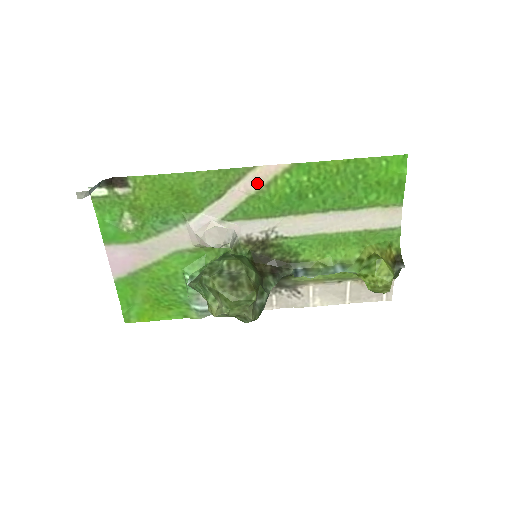
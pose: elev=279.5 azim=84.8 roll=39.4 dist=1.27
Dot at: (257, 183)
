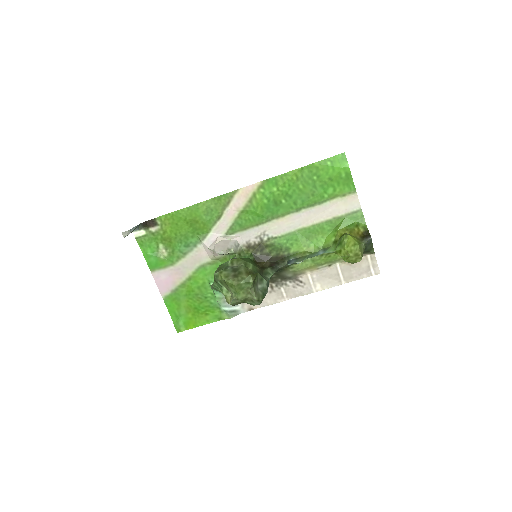
Dot at: (242, 201)
